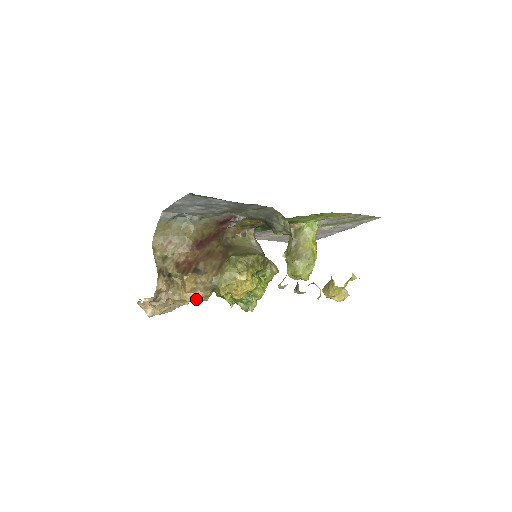
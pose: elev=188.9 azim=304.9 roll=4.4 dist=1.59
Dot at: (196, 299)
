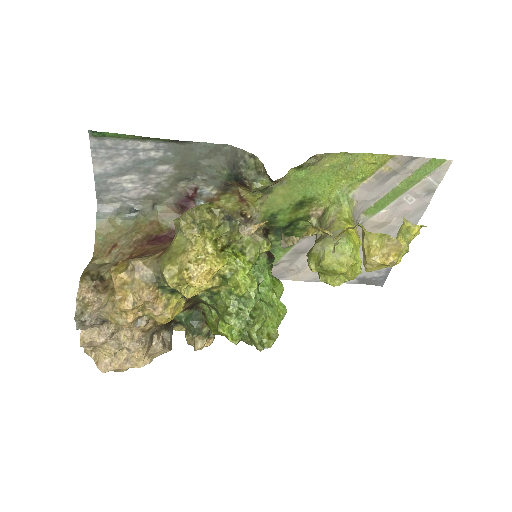
Dot at: (155, 320)
